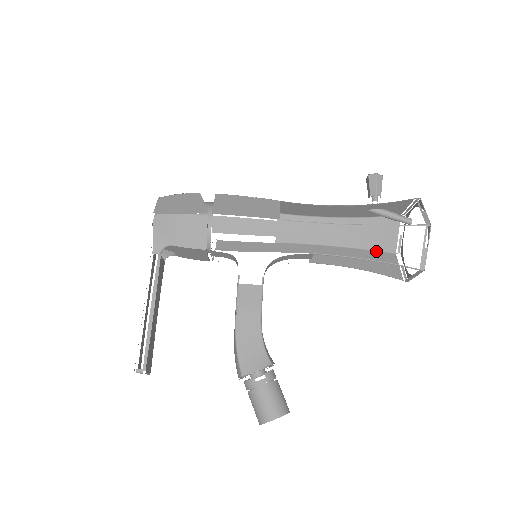
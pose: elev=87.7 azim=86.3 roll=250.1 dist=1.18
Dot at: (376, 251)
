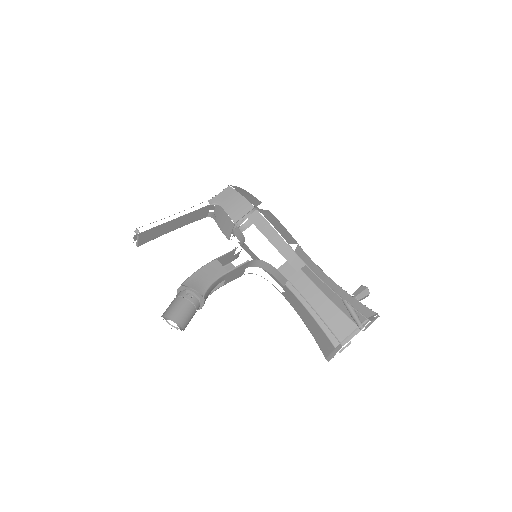
Dot at: (326, 335)
